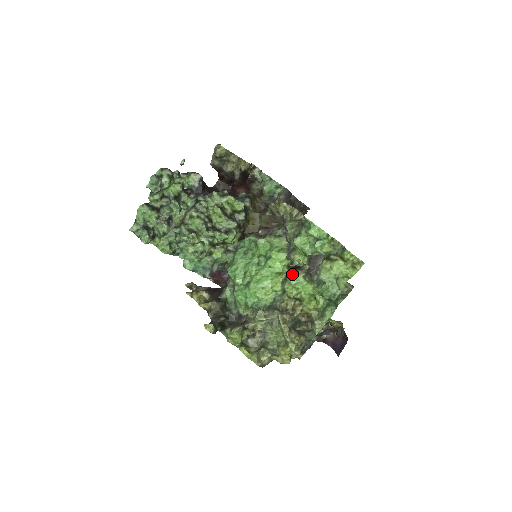
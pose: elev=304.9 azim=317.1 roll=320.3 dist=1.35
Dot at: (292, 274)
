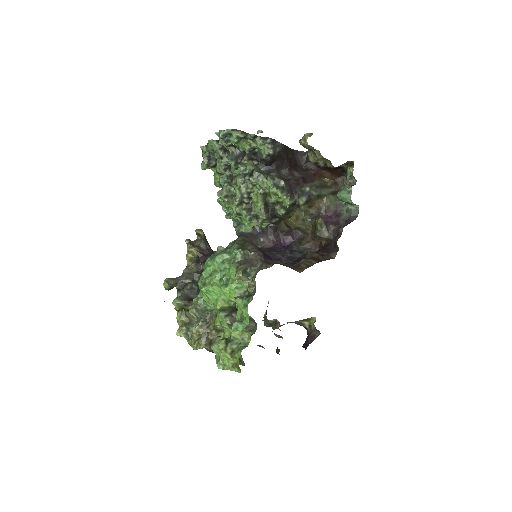
Dot at: (223, 314)
